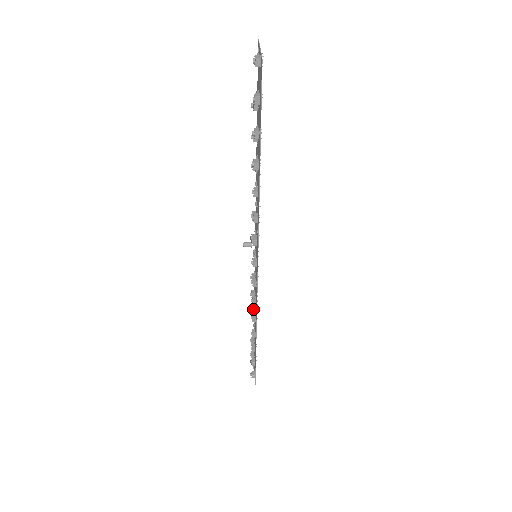
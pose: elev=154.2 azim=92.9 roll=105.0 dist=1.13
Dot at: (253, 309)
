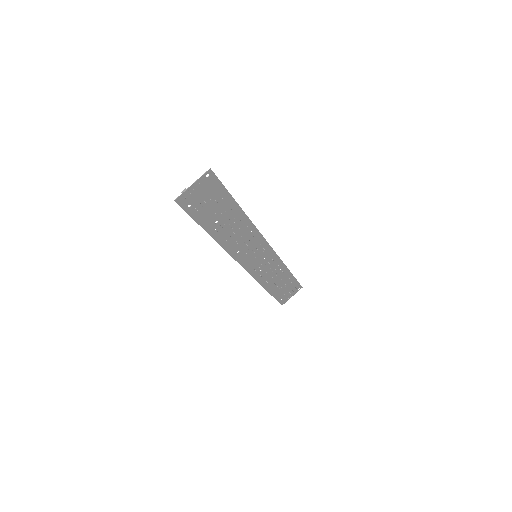
Dot at: (280, 272)
